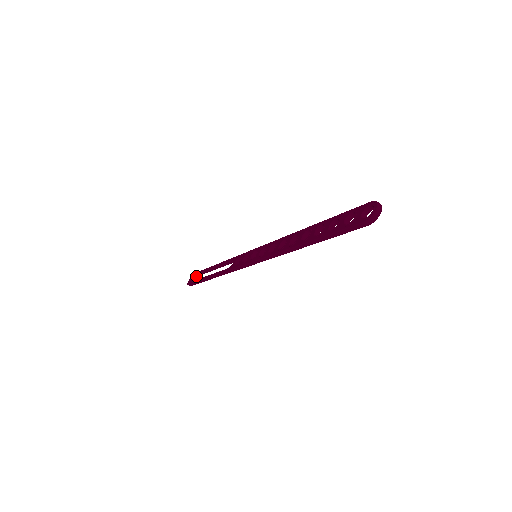
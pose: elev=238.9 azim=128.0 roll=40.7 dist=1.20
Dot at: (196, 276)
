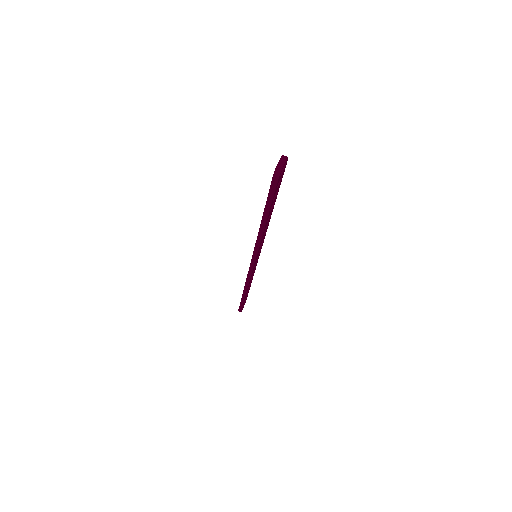
Dot at: (244, 302)
